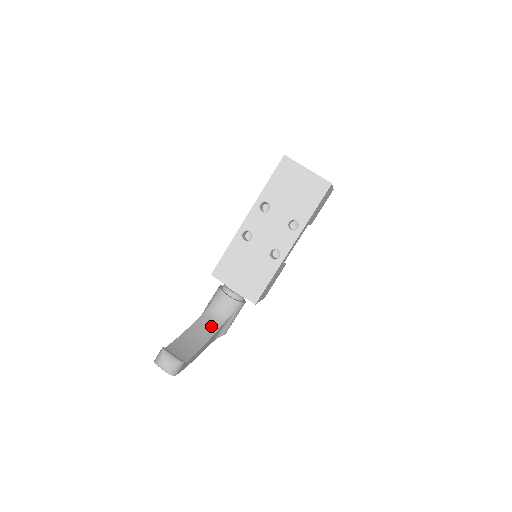
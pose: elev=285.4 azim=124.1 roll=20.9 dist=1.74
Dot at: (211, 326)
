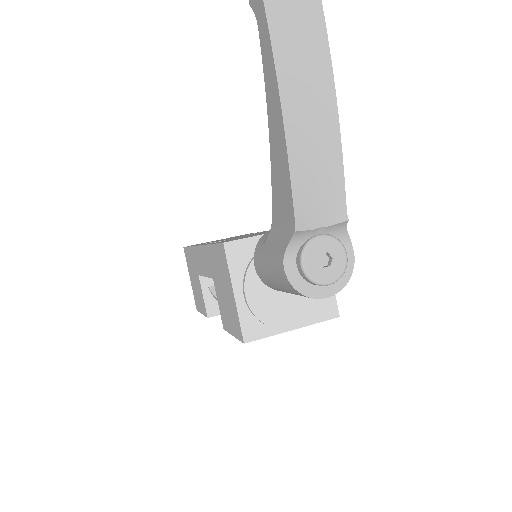
Dot at: occluded
